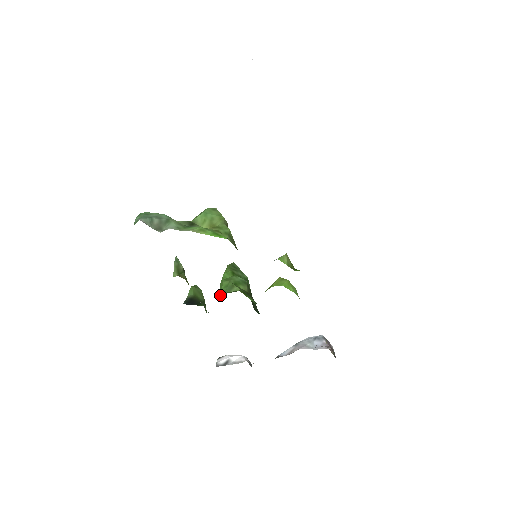
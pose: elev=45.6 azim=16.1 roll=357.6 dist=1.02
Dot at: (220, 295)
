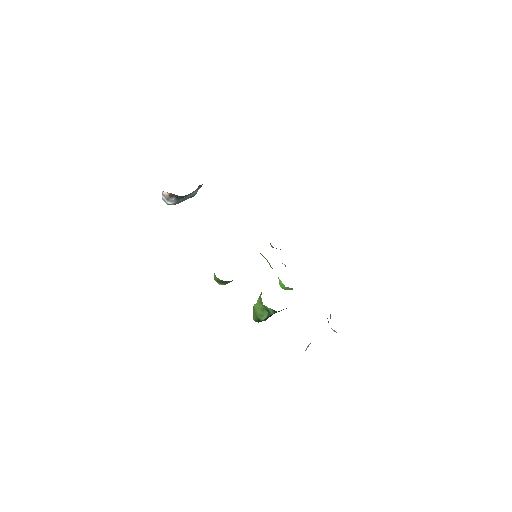
Dot at: occluded
